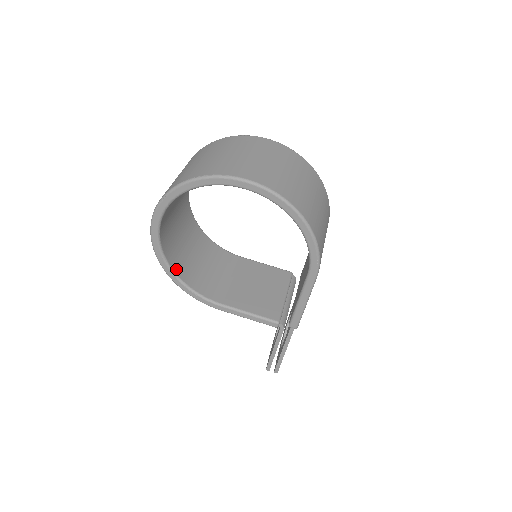
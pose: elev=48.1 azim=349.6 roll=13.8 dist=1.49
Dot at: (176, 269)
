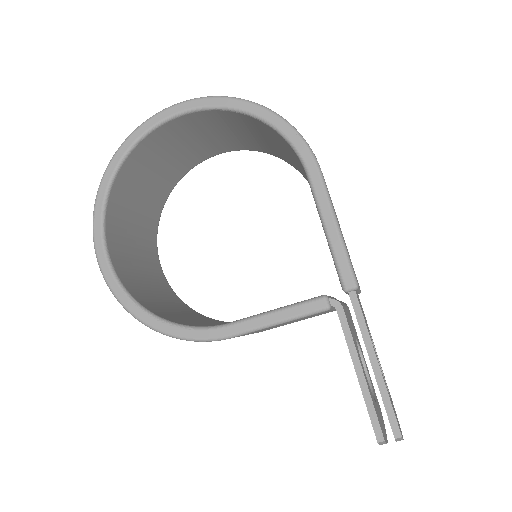
Dot at: (148, 308)
